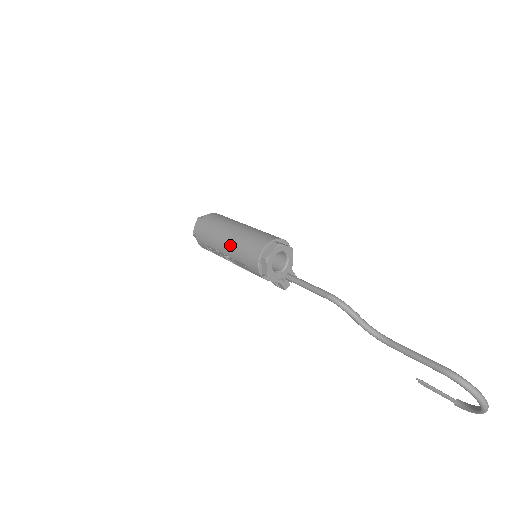
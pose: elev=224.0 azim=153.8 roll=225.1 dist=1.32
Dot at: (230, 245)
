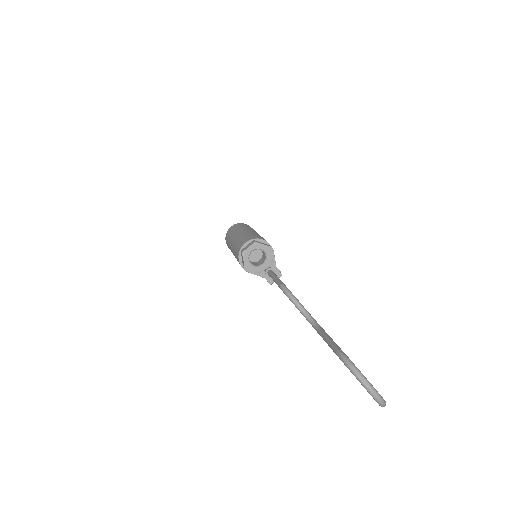
Dot at: (233, 244)
